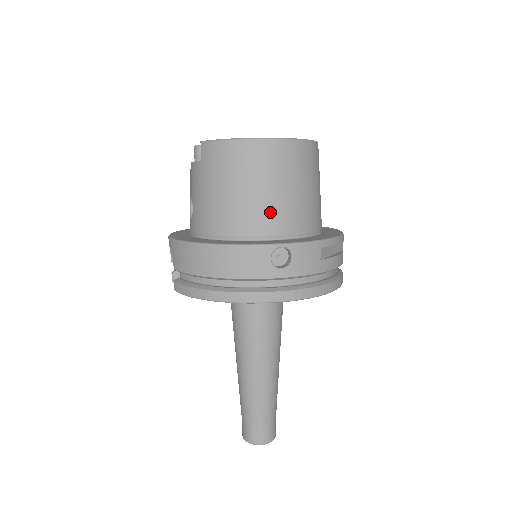
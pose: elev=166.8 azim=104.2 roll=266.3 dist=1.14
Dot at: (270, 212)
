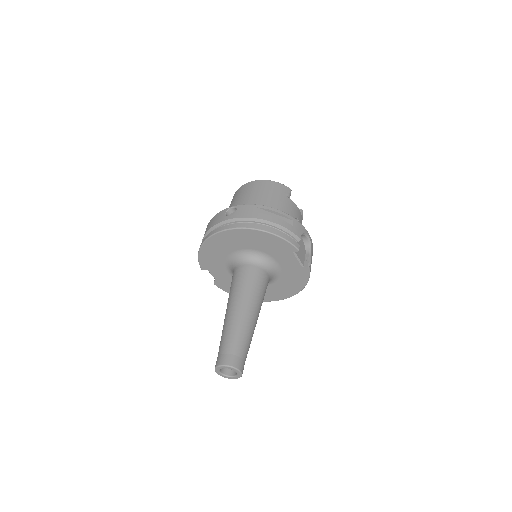
Dot at: occluded
